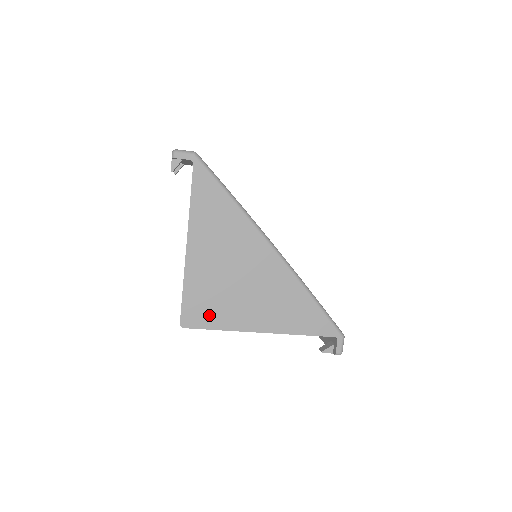
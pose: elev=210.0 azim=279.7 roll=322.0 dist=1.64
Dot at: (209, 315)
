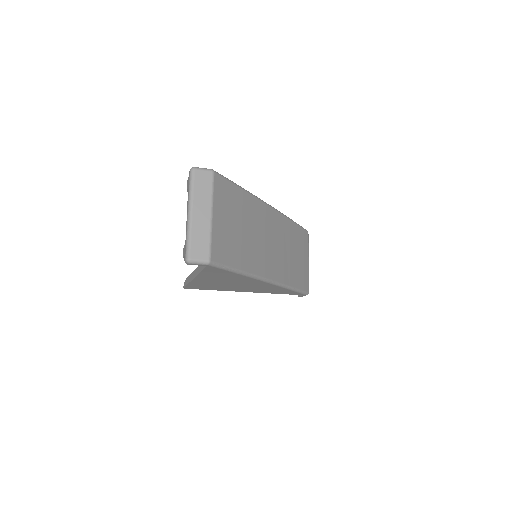
Dot at: (207, 288)
